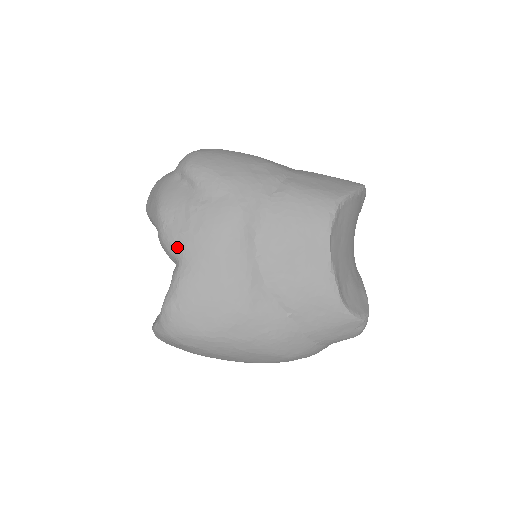
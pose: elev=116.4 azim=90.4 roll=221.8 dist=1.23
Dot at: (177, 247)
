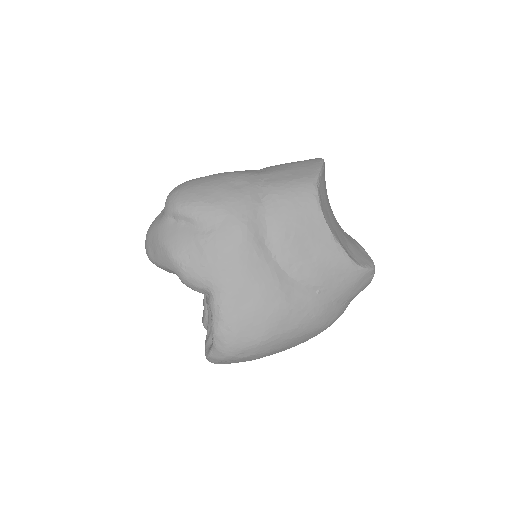
Dot at: (204, 280)
